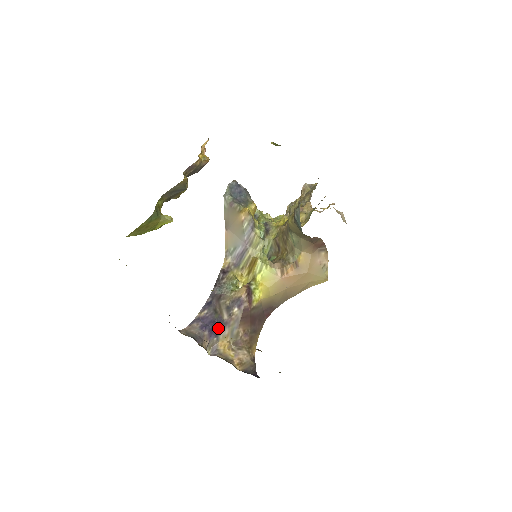
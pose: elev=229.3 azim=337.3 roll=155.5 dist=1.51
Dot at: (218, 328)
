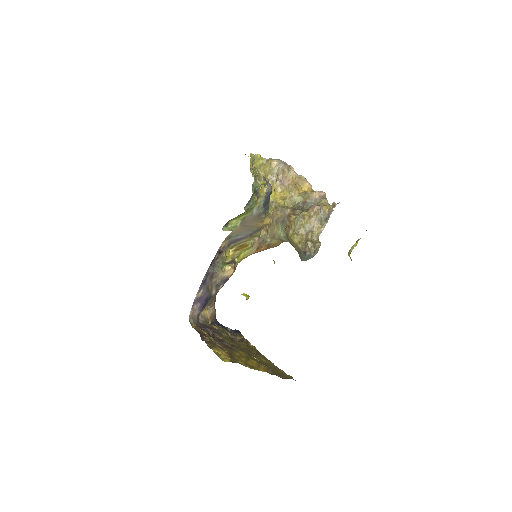
Dot at: (207, 303)
